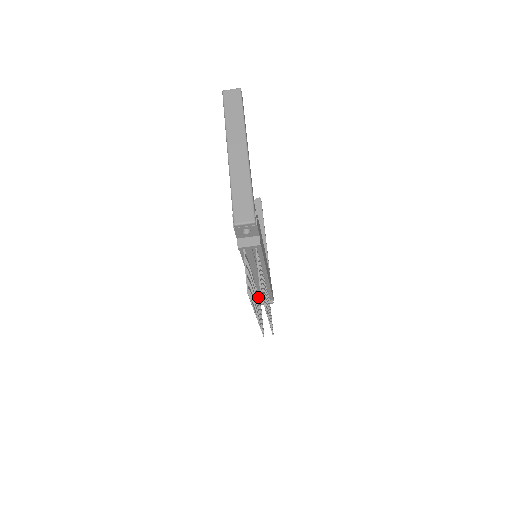
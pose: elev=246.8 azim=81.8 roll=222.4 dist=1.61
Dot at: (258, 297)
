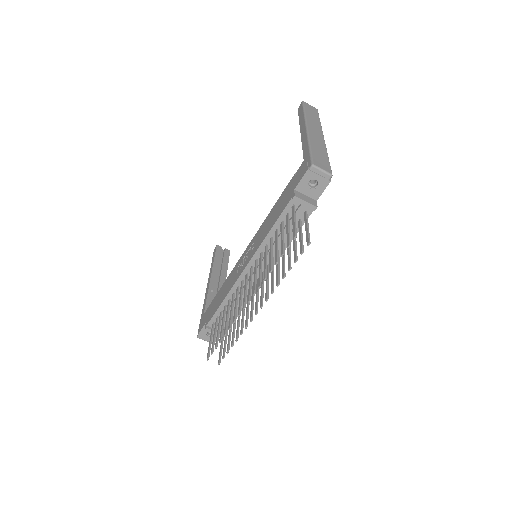
Dot at: occluded
